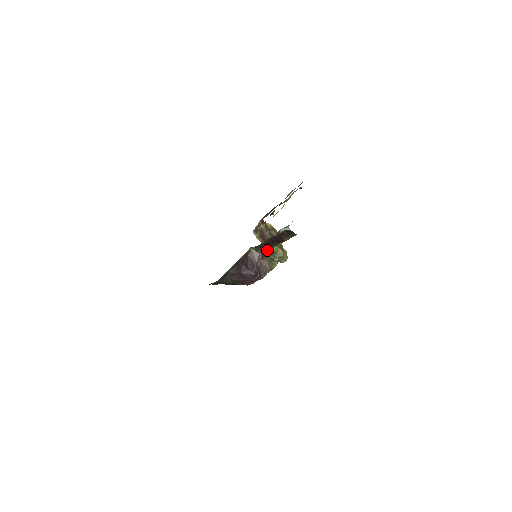
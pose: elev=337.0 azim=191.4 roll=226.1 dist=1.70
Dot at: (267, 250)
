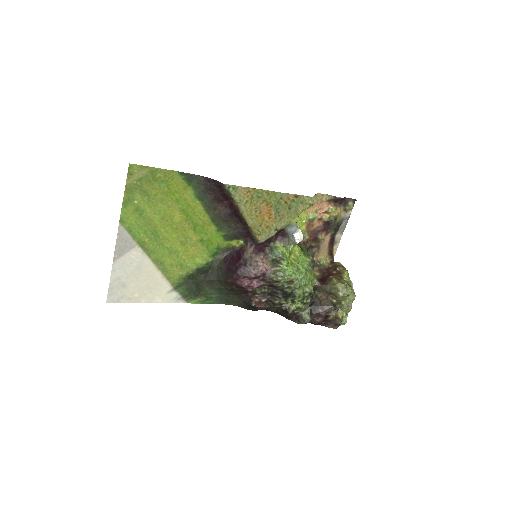
Dot at: (269, 250)
